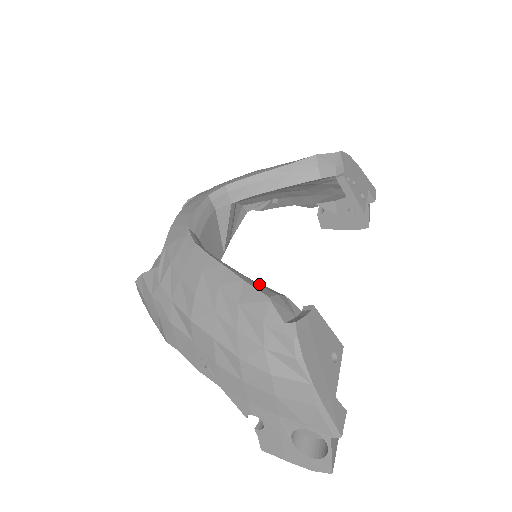
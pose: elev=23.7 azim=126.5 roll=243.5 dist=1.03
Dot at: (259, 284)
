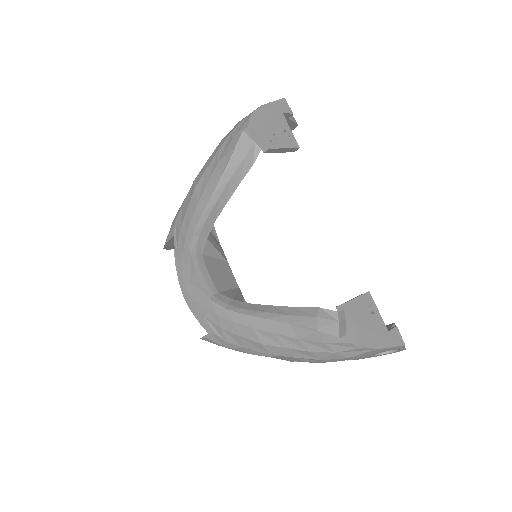
Dot at: (298, 315)
